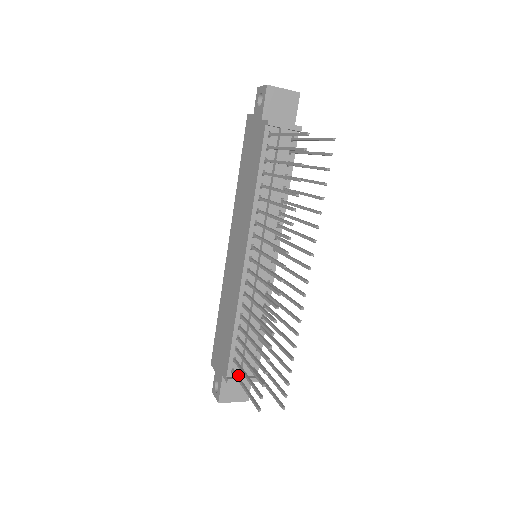
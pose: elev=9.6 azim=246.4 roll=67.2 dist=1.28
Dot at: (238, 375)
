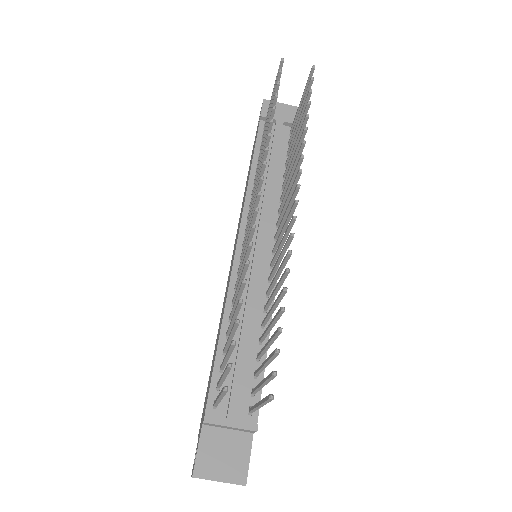
Dot at: (224, 416)
